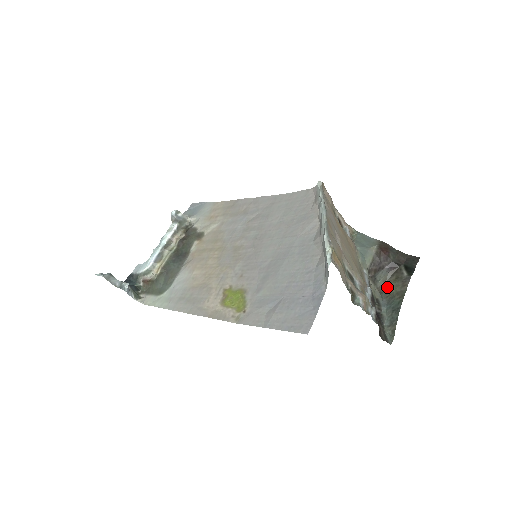
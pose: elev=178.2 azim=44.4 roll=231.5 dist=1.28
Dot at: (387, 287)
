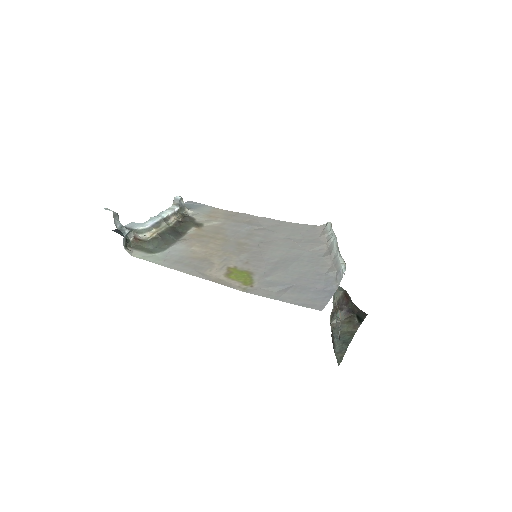
Dot at: (340, 325)
